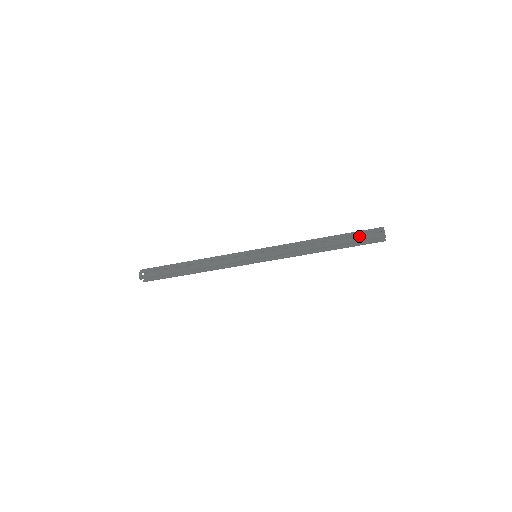
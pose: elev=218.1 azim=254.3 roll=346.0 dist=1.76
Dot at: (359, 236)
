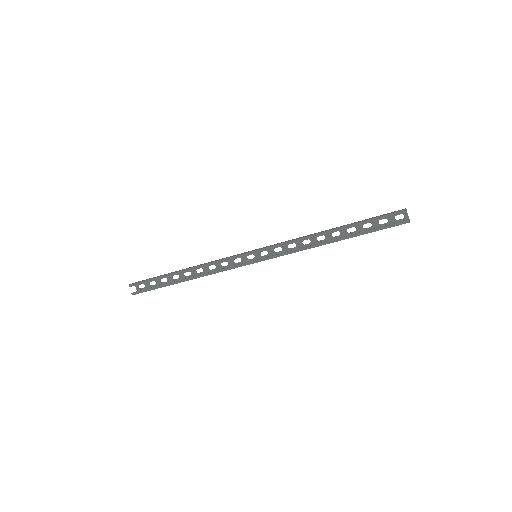
Dot at: (375, 217)
